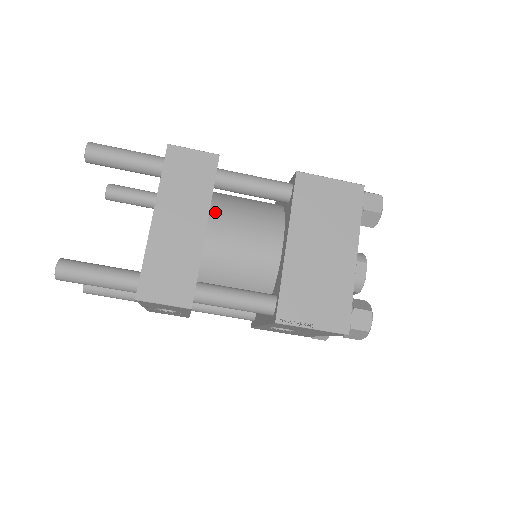
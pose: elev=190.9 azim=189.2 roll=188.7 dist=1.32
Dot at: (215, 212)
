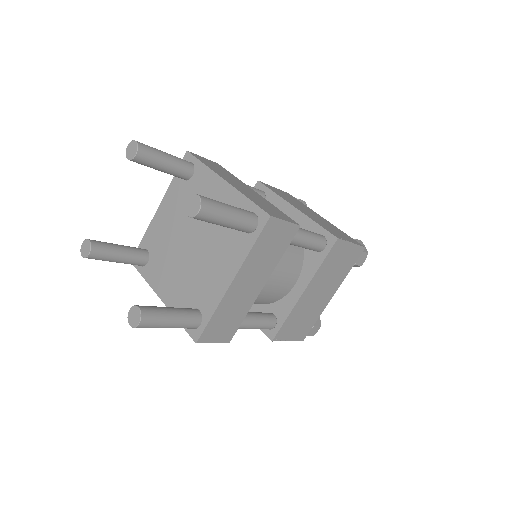
Dot at: occluded
